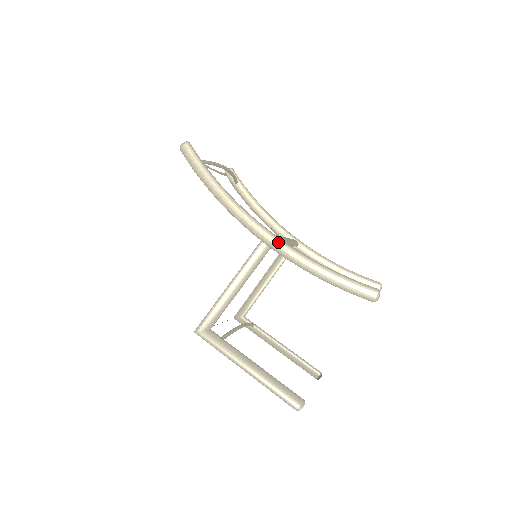
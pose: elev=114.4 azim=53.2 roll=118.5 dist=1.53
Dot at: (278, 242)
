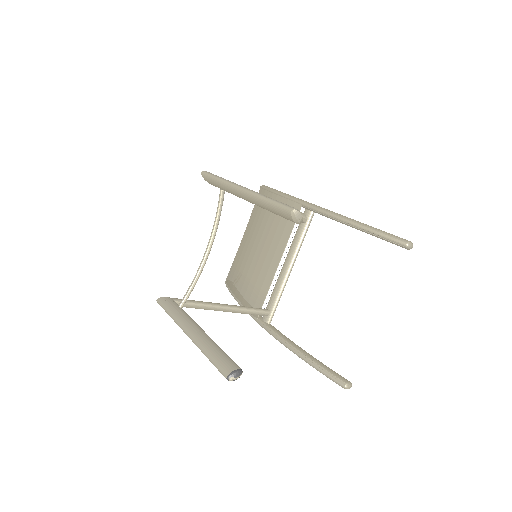
Dot at: occluded
